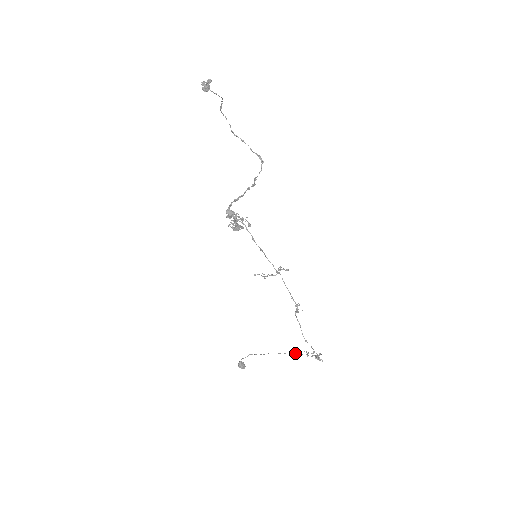
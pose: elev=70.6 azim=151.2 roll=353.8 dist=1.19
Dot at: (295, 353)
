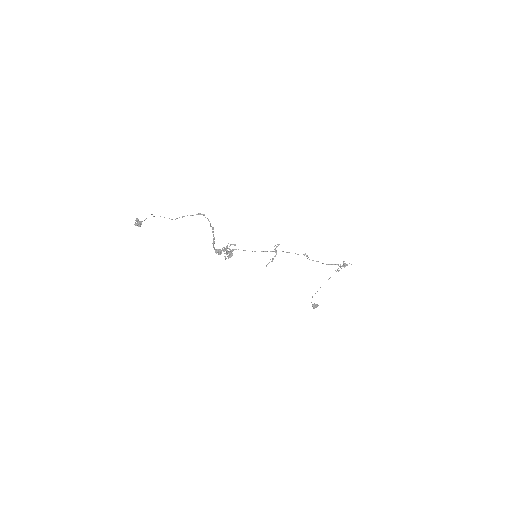
Dot at: occluded
